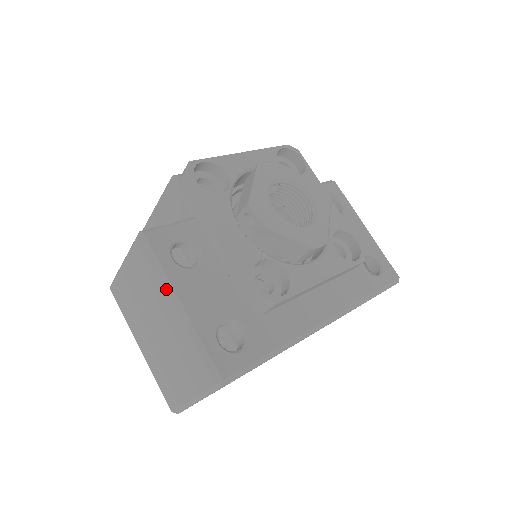
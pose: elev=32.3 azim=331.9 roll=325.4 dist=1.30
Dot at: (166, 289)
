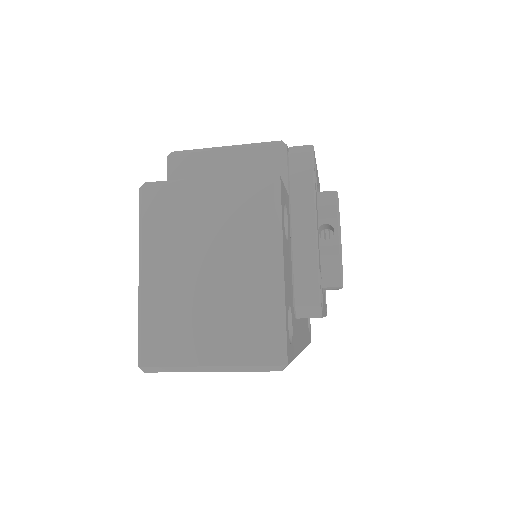
Dot at: (277, 244)
